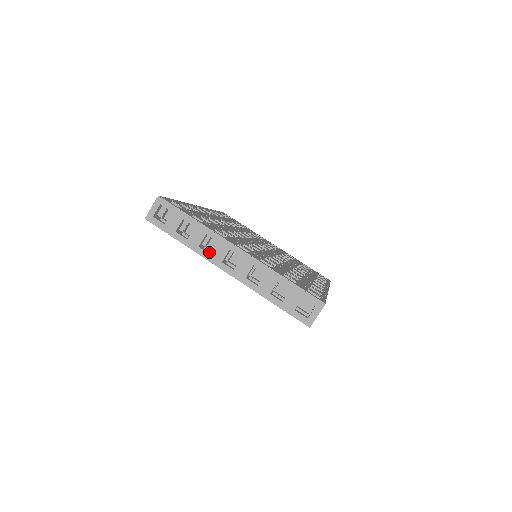
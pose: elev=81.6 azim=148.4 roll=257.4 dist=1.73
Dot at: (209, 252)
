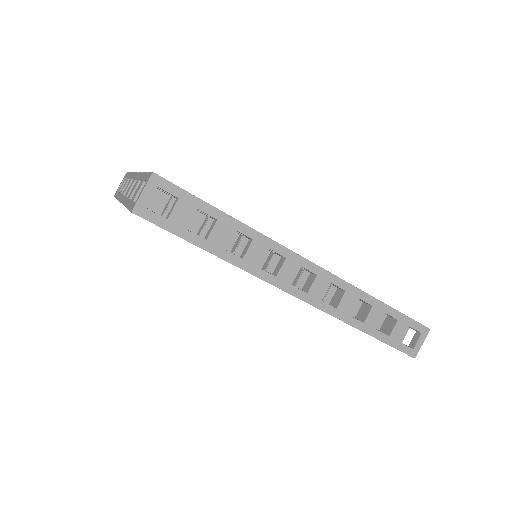
Dot at: occluded
